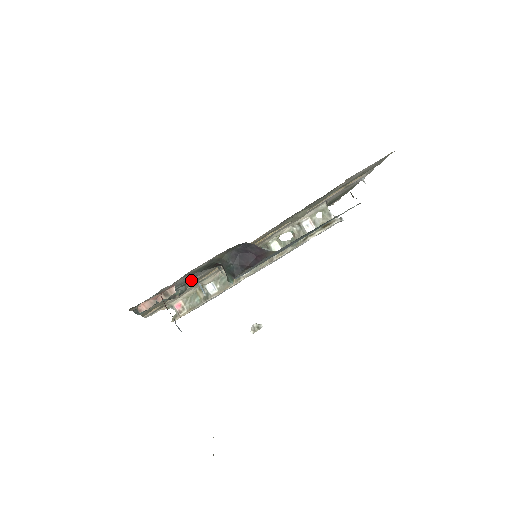
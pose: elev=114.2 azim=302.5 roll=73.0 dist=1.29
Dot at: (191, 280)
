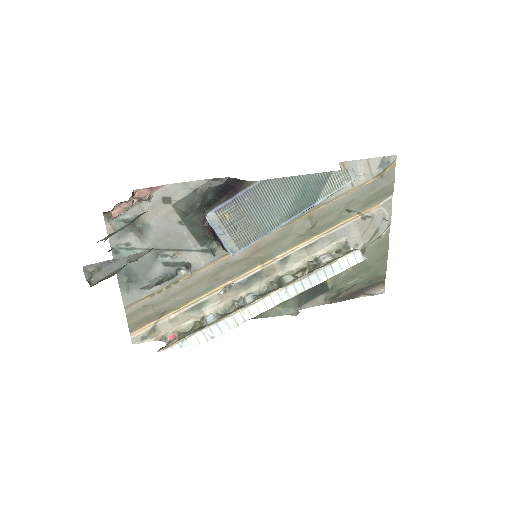
Dot at: (182, 259)
